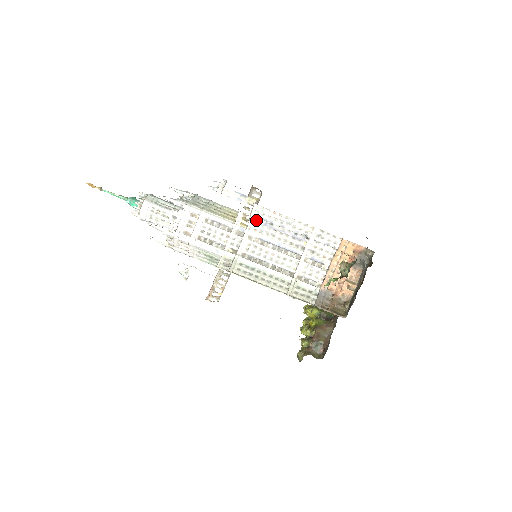
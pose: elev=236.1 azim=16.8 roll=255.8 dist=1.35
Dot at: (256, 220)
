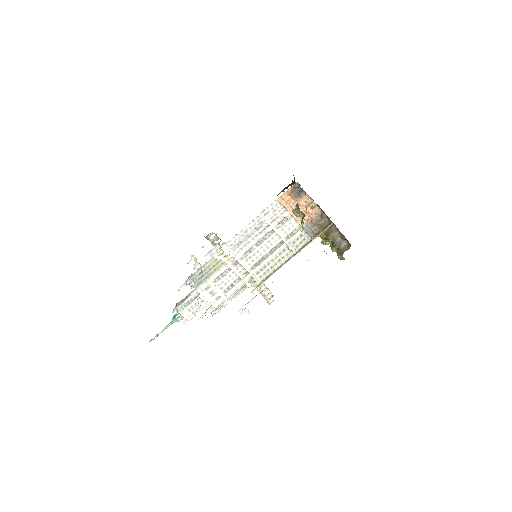
Dot at: (232, 250)
